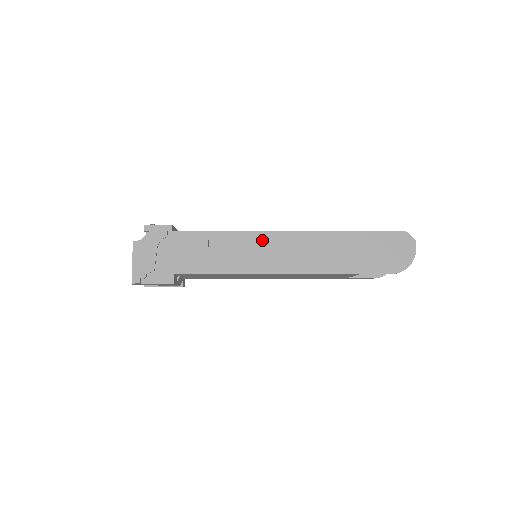
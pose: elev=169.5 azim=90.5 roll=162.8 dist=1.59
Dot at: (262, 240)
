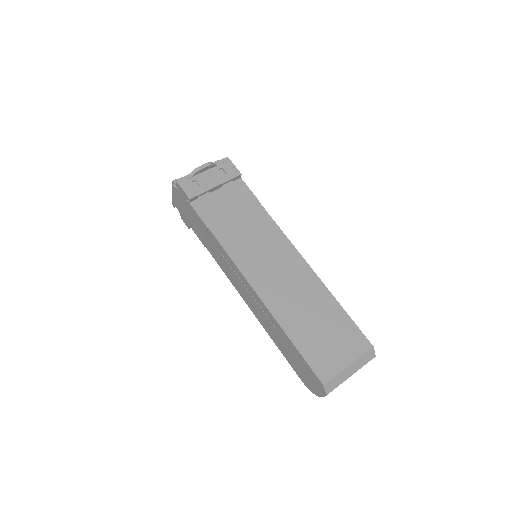
Dot at: (235, 270)
